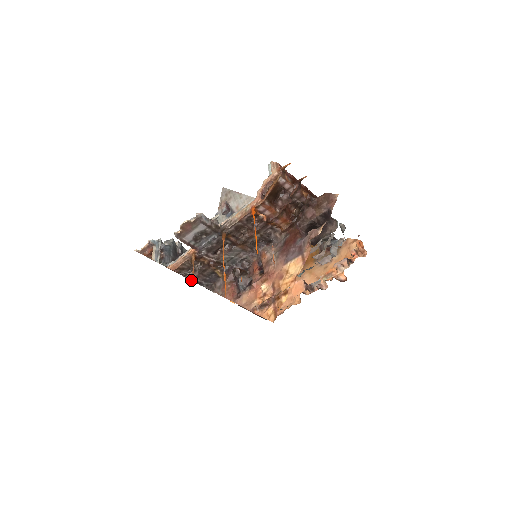
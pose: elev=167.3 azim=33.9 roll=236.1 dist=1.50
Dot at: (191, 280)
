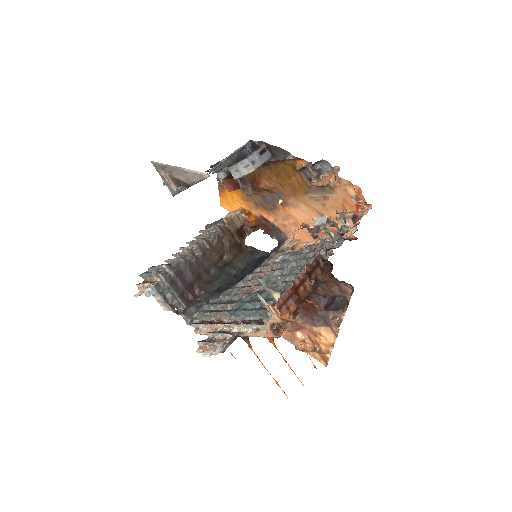
Dot at: occluded
